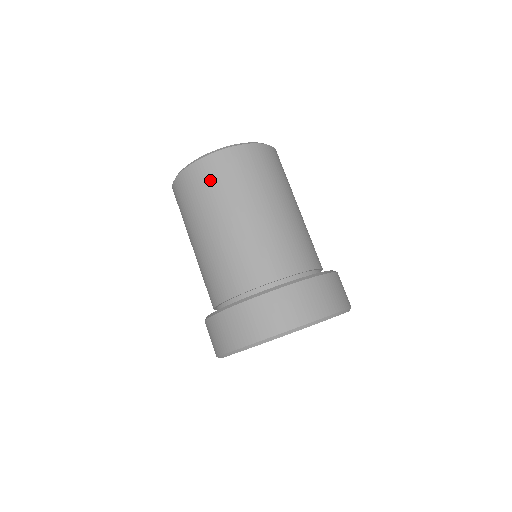
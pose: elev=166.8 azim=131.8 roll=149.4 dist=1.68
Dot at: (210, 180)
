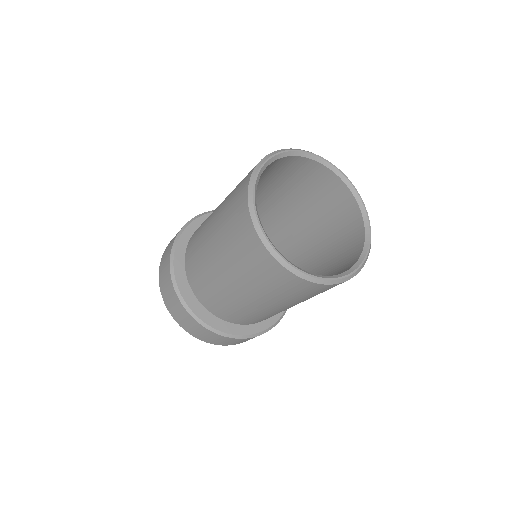
Dot at: occluded
